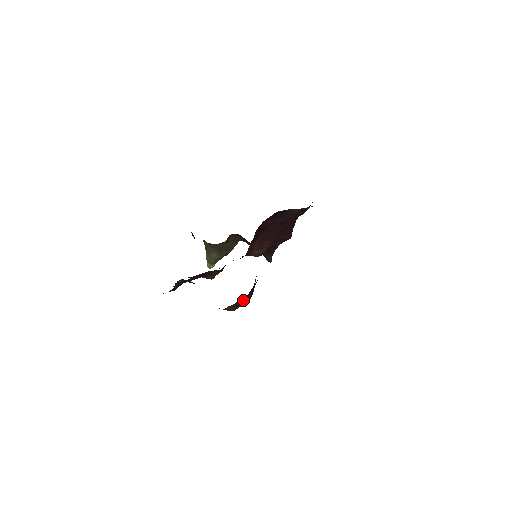
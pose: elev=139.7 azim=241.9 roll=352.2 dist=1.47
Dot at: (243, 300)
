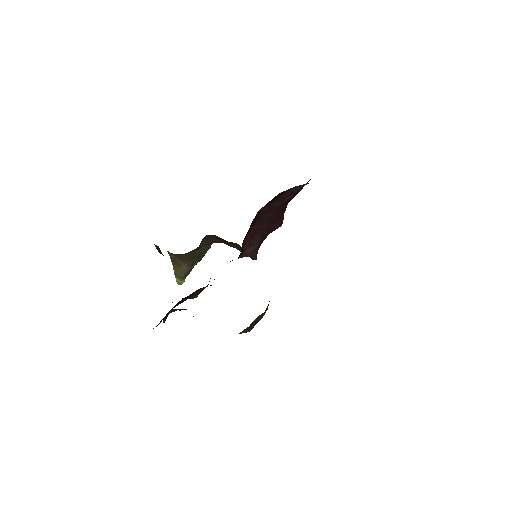
Dot at: (261, 316)
